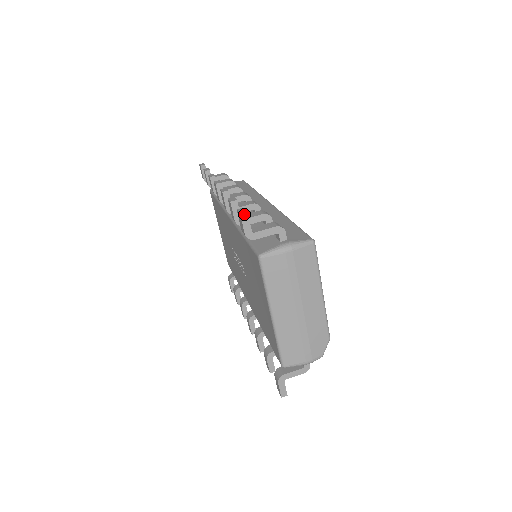
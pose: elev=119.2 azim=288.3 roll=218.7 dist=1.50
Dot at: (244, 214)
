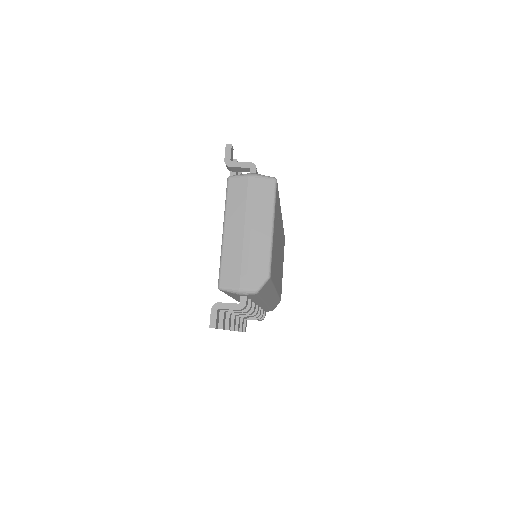
Dot at: (229, 145)
